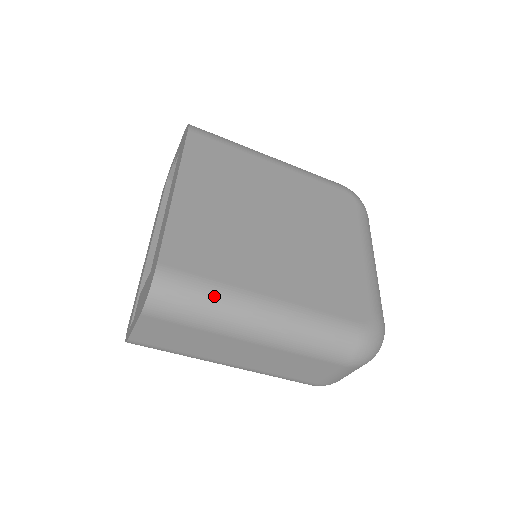
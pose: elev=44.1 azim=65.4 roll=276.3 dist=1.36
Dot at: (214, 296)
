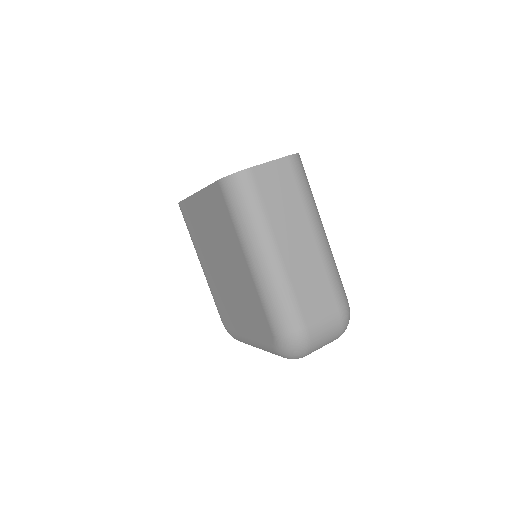
Dot at: occluded
